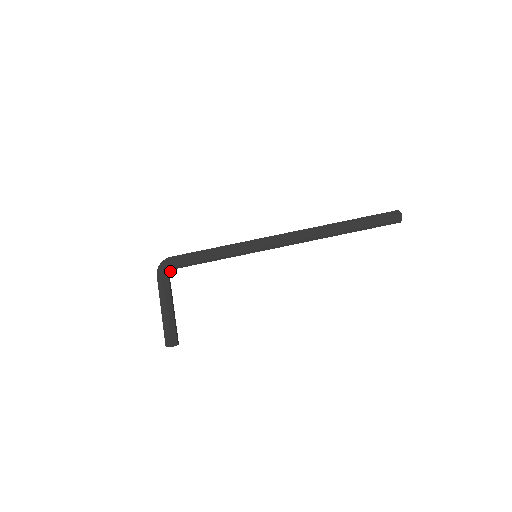
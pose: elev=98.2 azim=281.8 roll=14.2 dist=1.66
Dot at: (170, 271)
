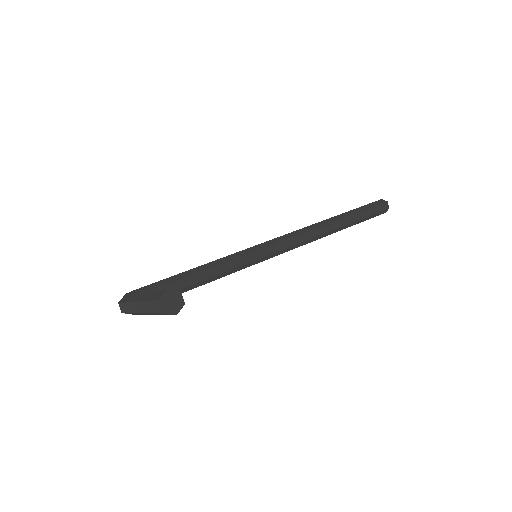
Dot at: occluded
